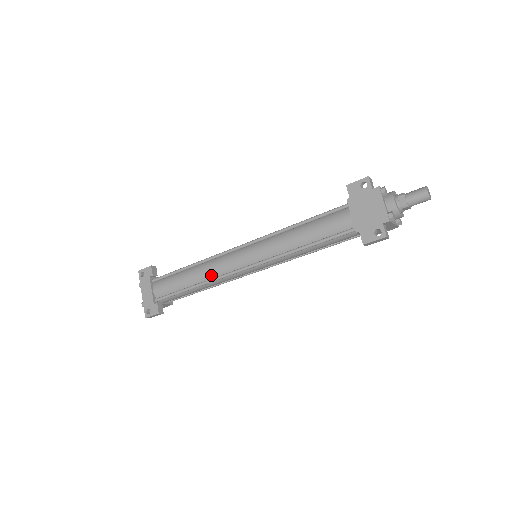
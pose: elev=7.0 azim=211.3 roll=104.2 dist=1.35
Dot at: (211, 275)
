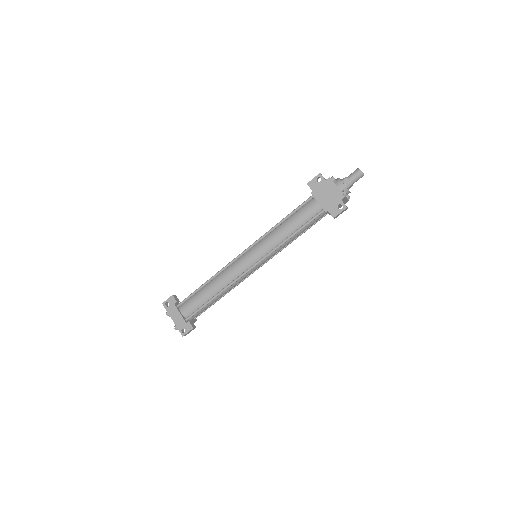
Dot at: (227, 282)
